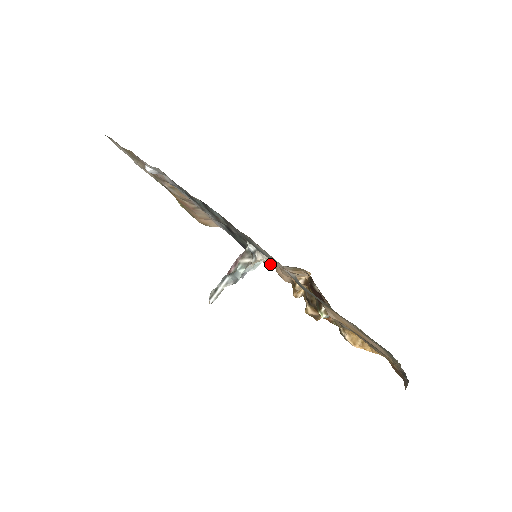
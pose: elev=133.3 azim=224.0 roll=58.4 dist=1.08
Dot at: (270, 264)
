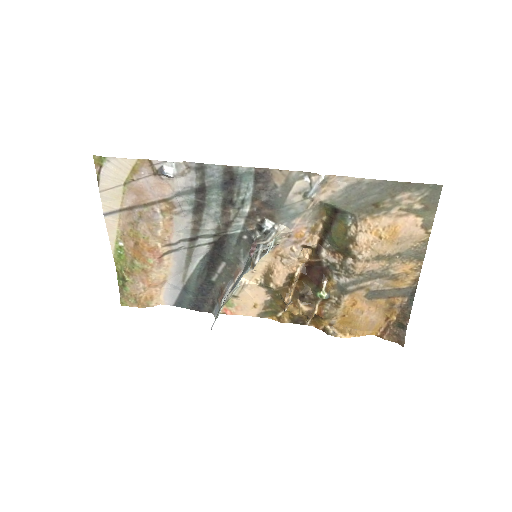
Dot at: (247, 292)
